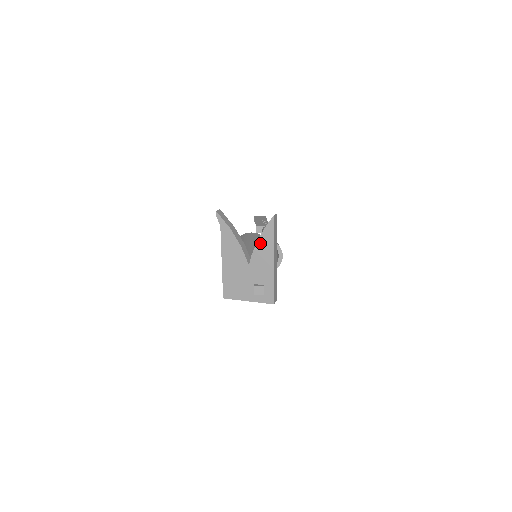
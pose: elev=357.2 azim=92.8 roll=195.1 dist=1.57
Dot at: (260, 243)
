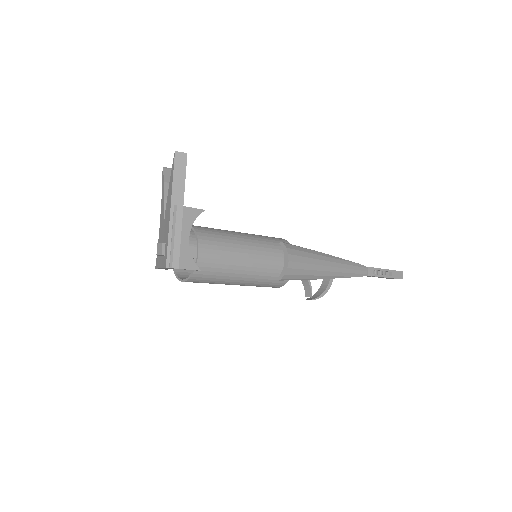
Dot at: (169, 190)
